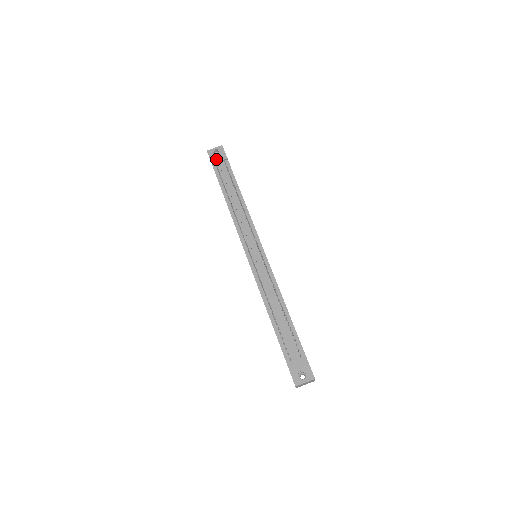
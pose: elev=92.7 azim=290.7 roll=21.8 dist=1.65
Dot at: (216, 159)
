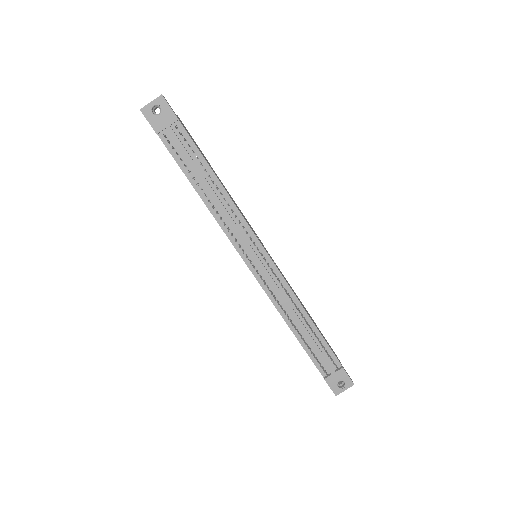
Dot at: (161, 124)
